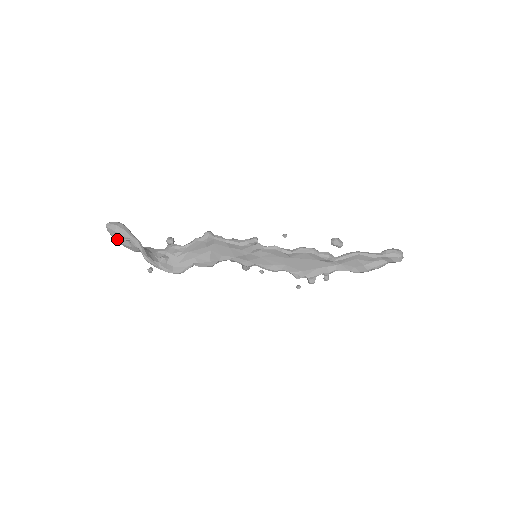
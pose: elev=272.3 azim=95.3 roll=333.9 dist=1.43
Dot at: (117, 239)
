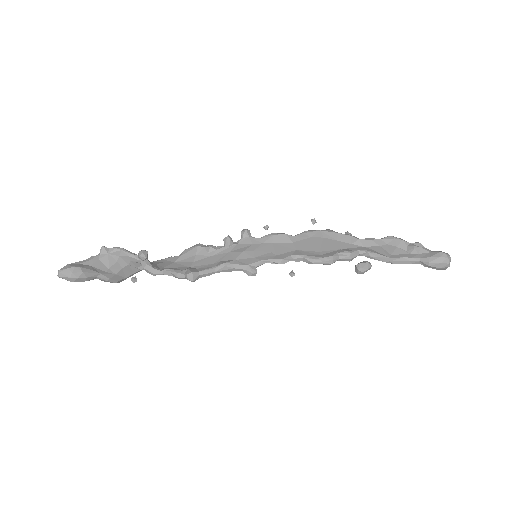
Dot at: occluded
